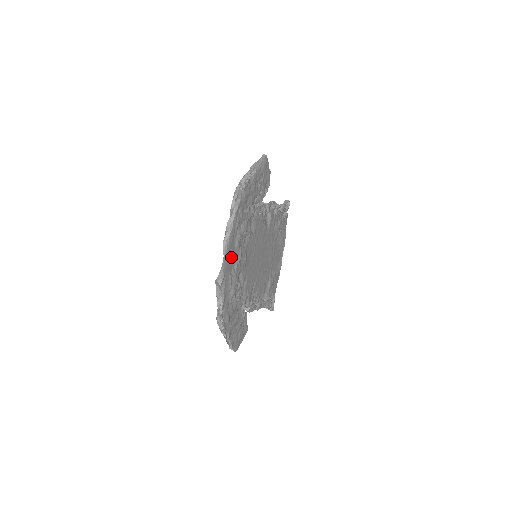
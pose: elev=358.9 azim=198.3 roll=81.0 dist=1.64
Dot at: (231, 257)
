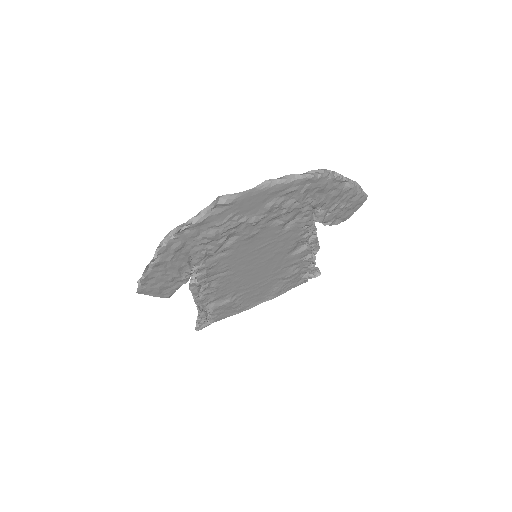
Dot at: (253, 204)
